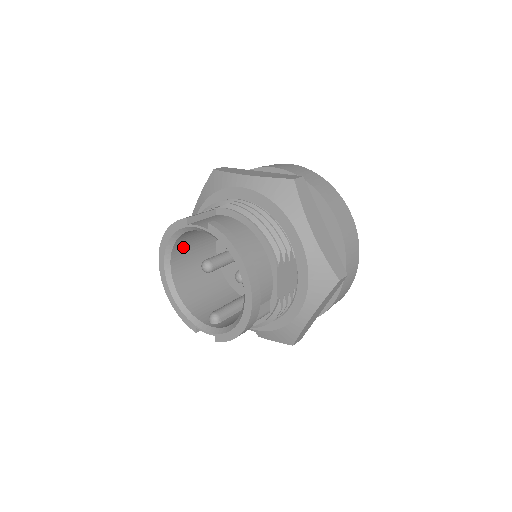
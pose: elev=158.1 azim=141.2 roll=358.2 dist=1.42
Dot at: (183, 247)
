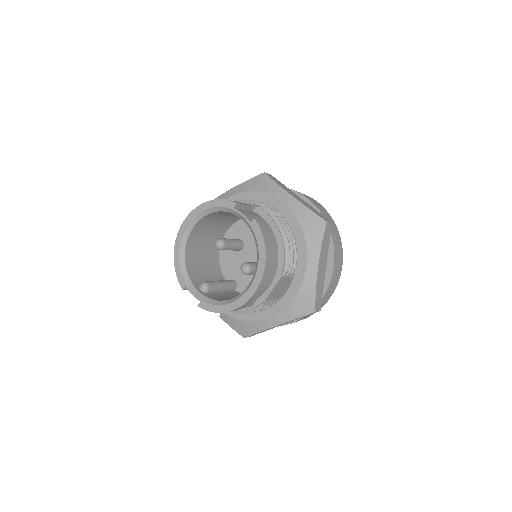
Dot at: (211, 219)
